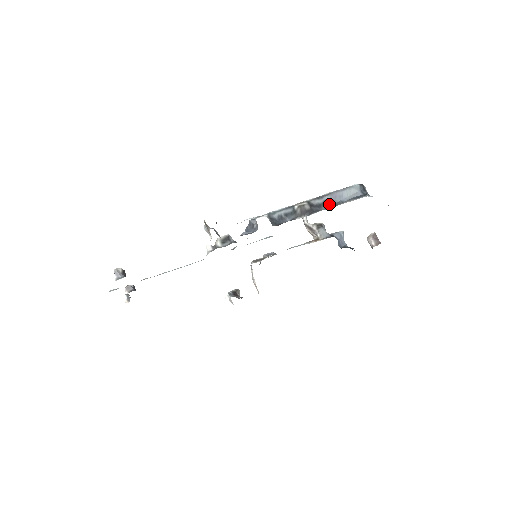
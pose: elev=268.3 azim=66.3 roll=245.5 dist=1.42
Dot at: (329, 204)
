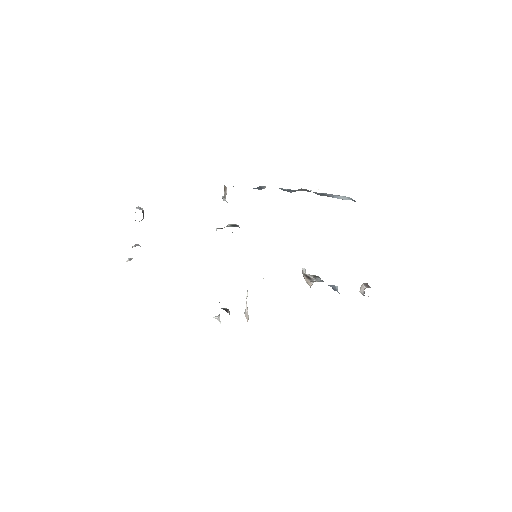
Dot at: (326, 195)
